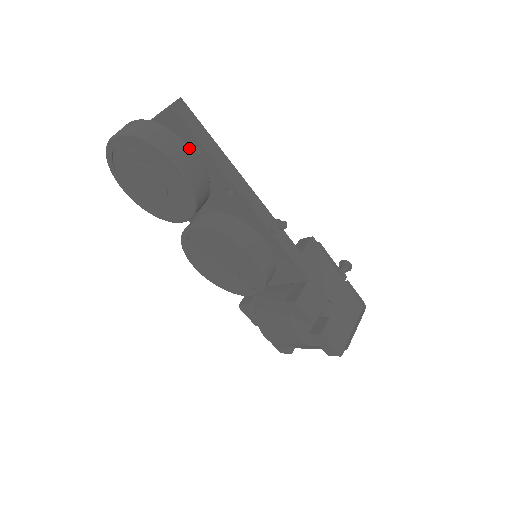
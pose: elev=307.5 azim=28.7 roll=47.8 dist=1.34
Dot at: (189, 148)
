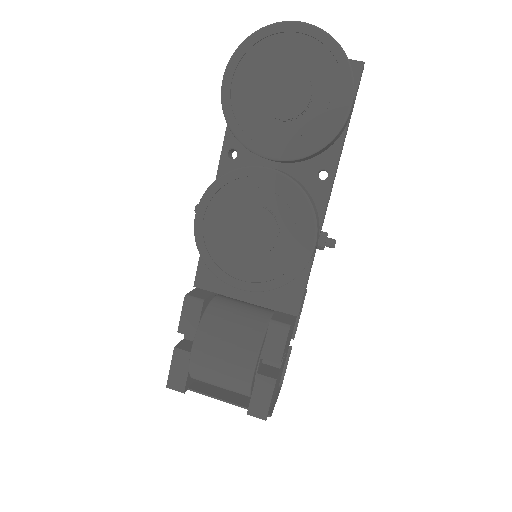
Dot at: occluded
